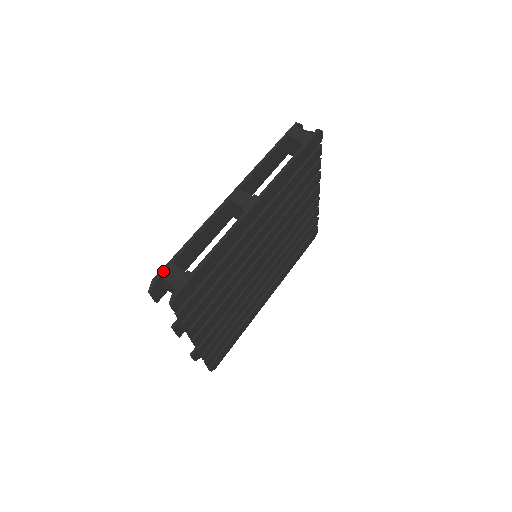
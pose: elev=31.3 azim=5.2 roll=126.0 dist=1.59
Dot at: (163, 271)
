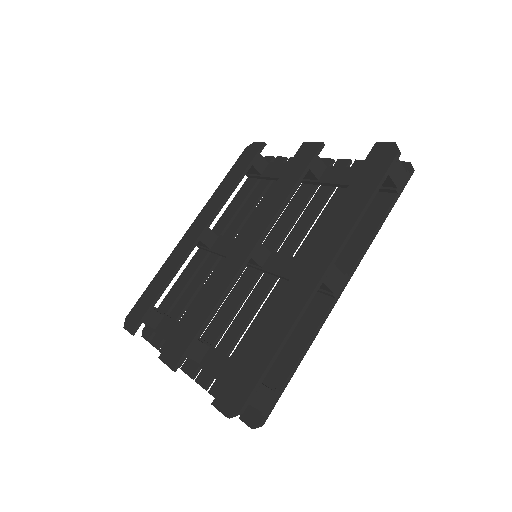
Dot at: (252, 396)
